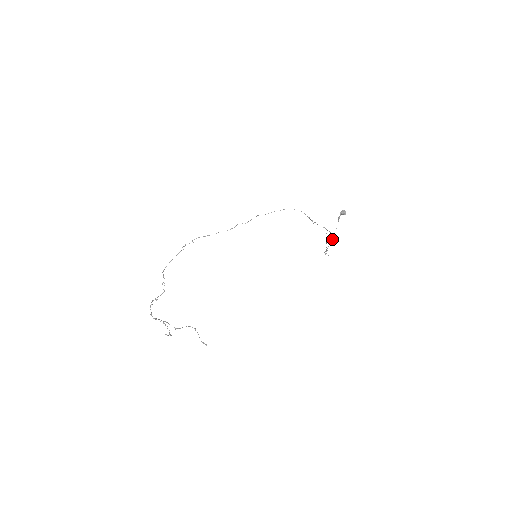
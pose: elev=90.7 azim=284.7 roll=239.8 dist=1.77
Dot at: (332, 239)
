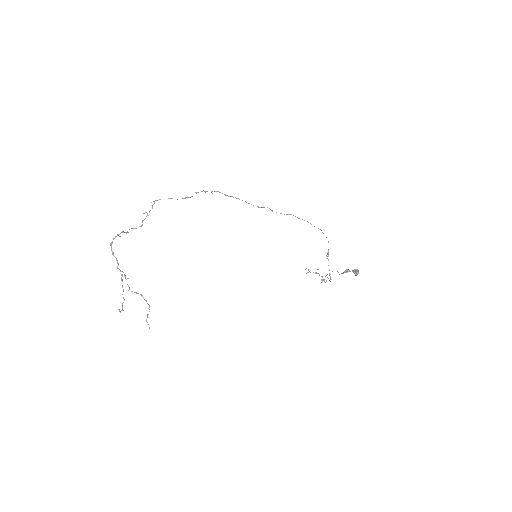
Dot at: (325, 282)
